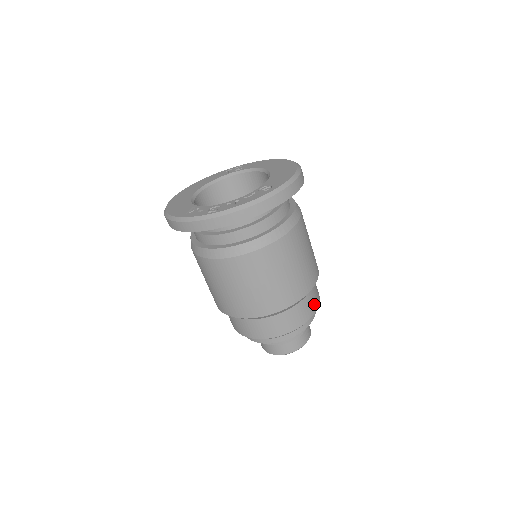
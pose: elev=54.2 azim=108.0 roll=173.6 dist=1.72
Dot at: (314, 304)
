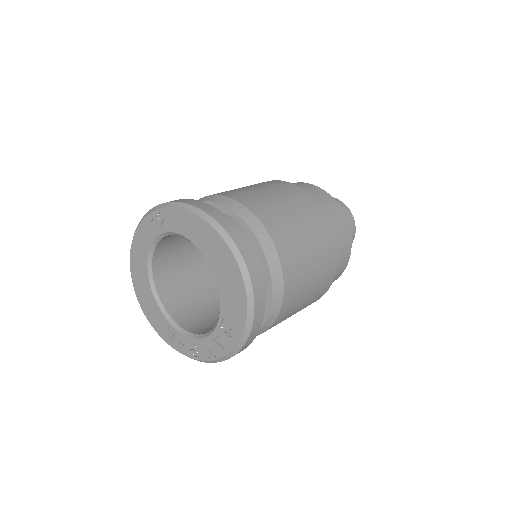
Dot at: (346, 253)
